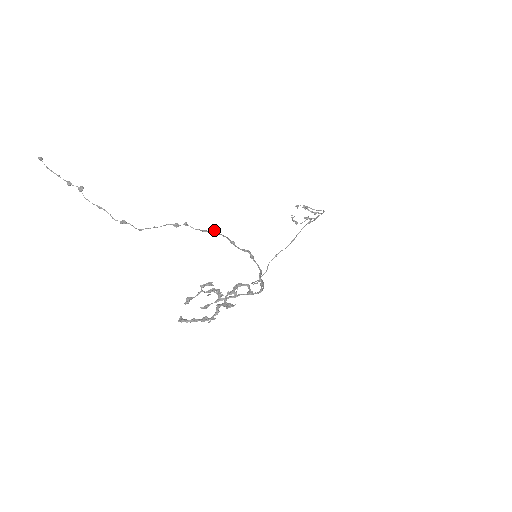
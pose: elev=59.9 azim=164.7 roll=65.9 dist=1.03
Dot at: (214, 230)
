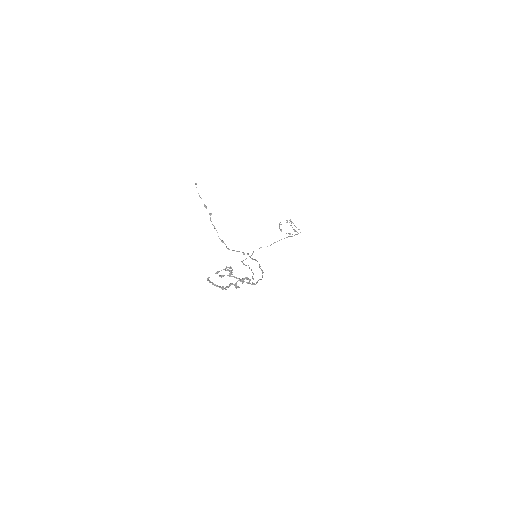
Dot at: occluded
